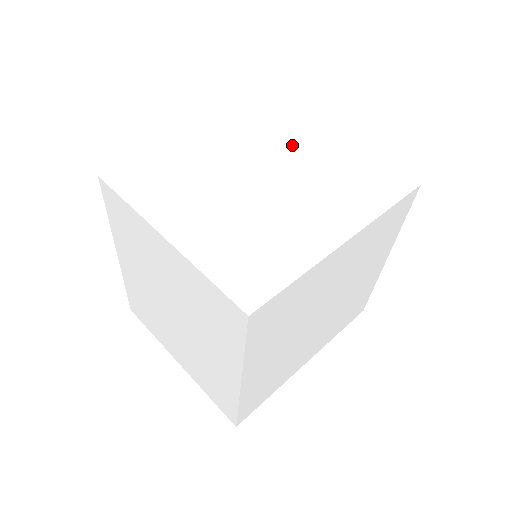
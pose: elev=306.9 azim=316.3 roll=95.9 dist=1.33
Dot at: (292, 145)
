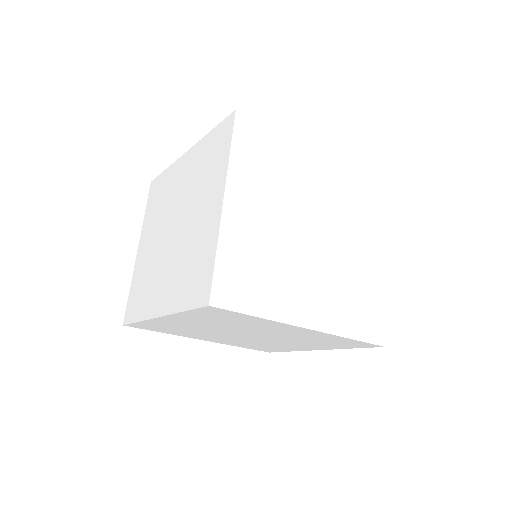
Dot at: (356, 233)
